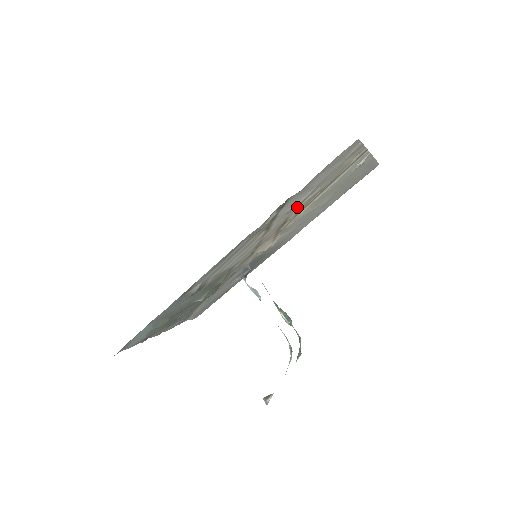
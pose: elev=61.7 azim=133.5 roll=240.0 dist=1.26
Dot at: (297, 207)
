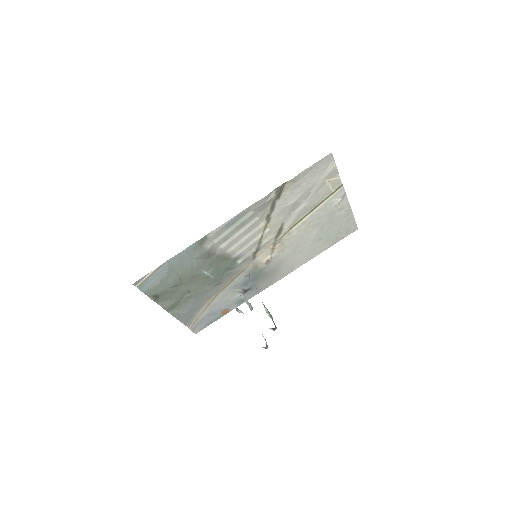
Dot at: (291, 214)
